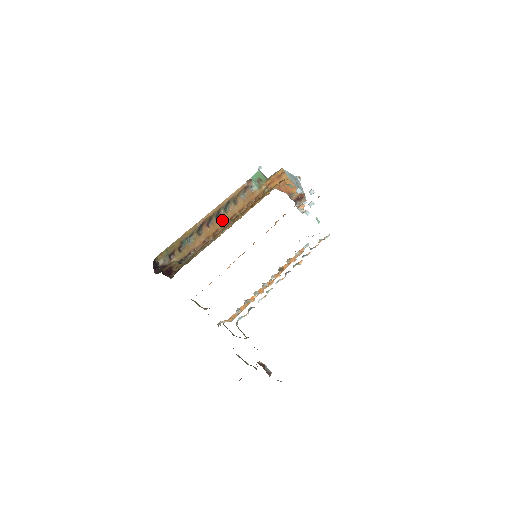
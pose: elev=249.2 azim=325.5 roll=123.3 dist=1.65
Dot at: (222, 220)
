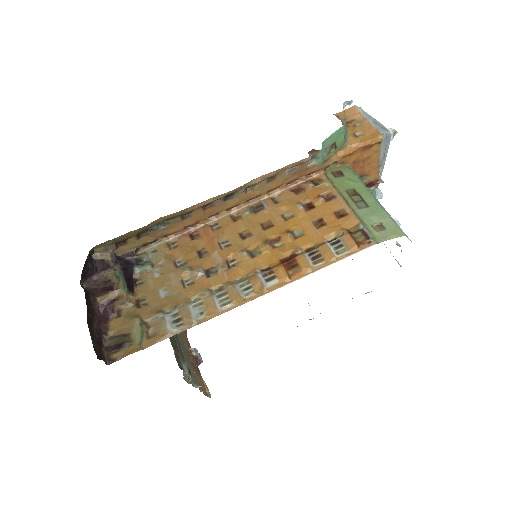
Dot at: (233, 201)
